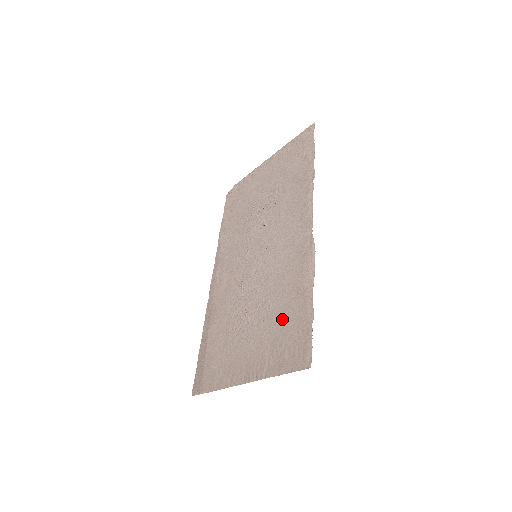
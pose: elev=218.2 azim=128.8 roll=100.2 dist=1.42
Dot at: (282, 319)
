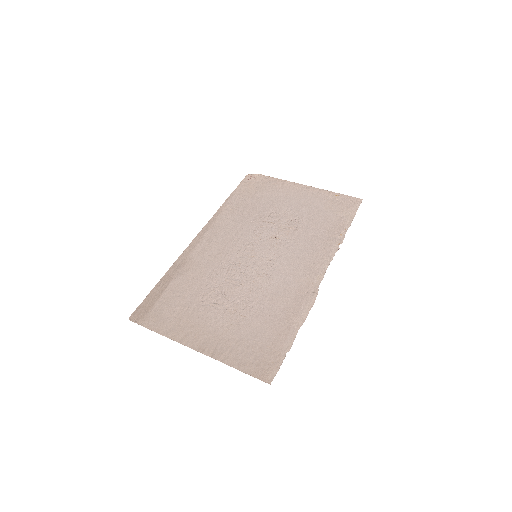
Dot at: (260, 328)
